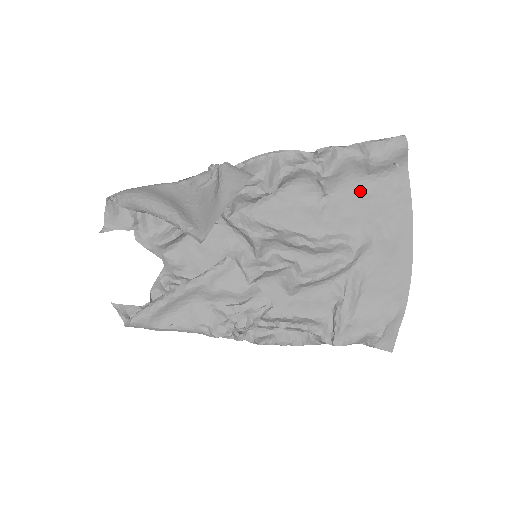
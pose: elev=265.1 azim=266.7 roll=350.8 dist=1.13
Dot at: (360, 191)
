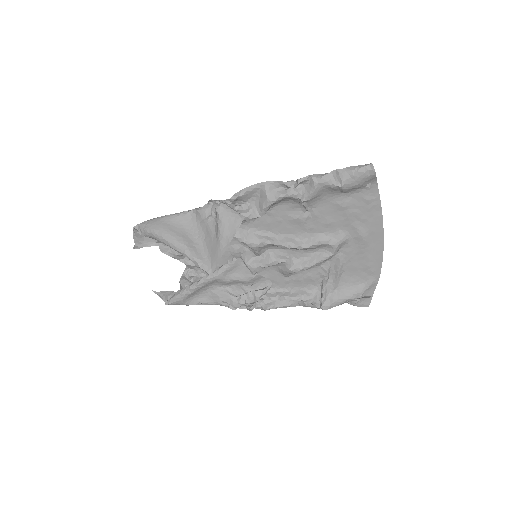
Dot at: (337, 205)
